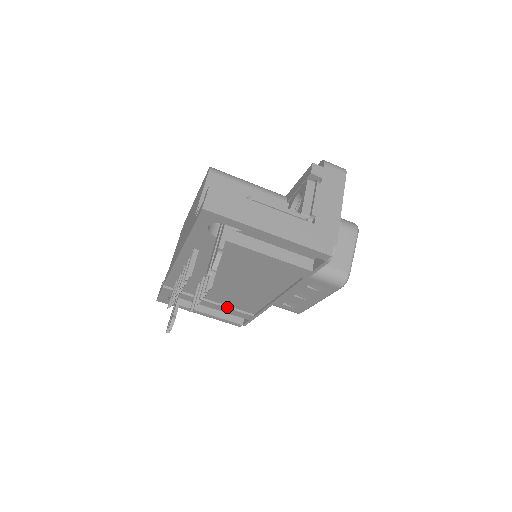
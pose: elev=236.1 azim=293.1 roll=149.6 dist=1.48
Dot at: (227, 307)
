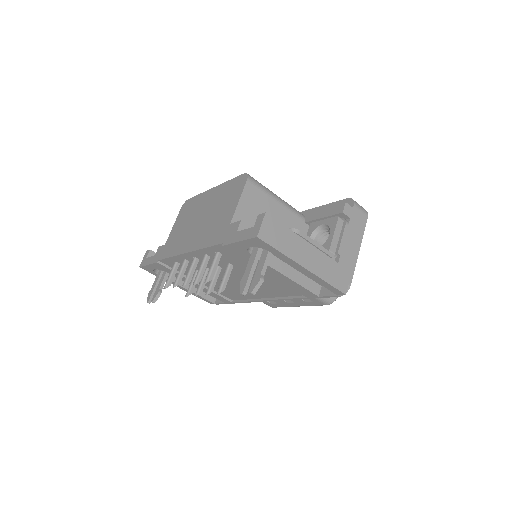
Dot at: occluded
